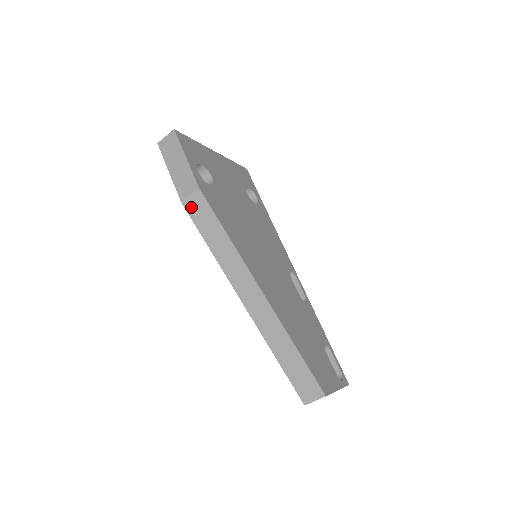
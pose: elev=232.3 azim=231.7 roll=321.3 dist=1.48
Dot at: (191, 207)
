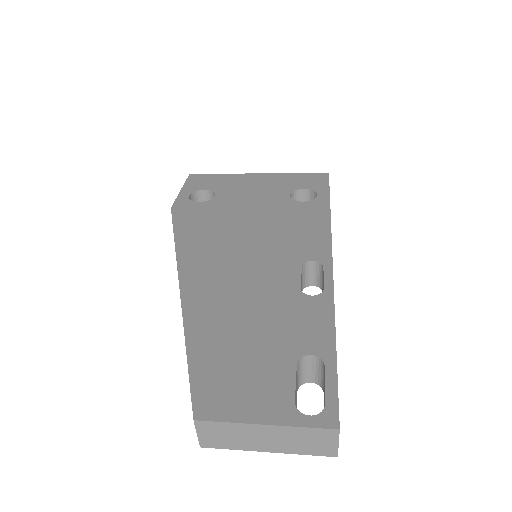
Dot at: occluded
